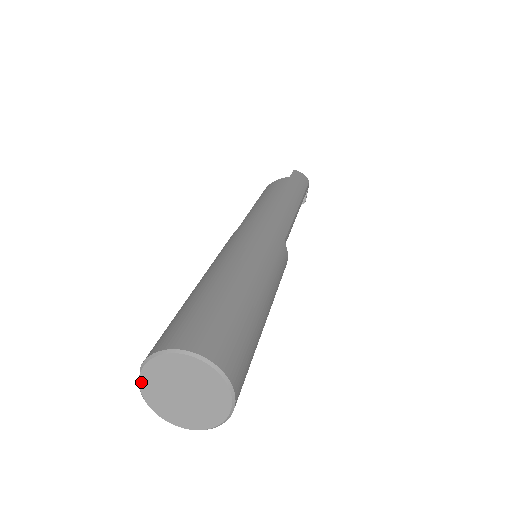
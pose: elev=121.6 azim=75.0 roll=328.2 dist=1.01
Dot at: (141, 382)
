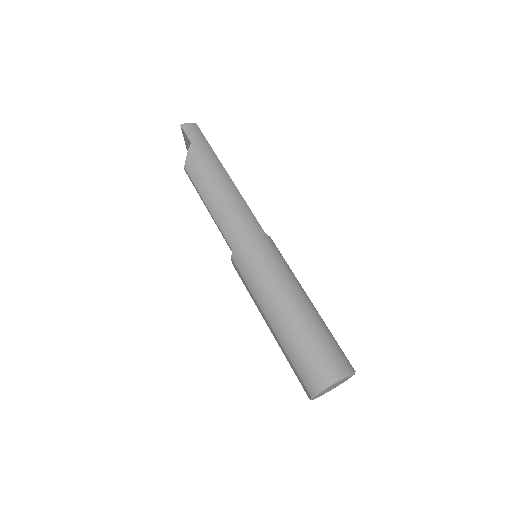
Dot at: (312, 399)
